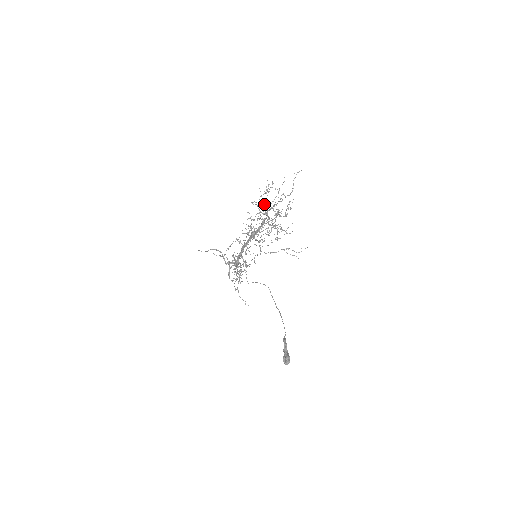
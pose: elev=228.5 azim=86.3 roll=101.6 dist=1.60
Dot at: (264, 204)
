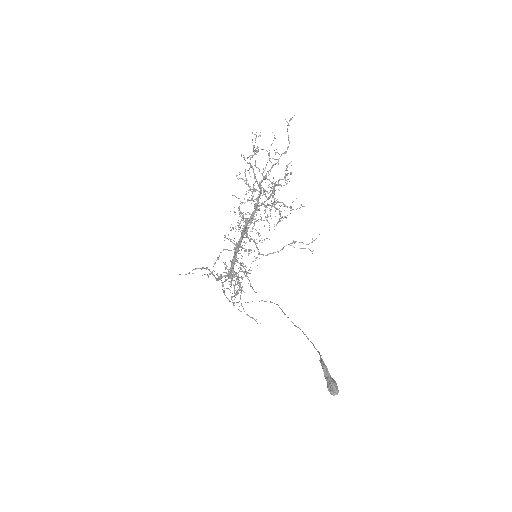
Dot at: occluded
